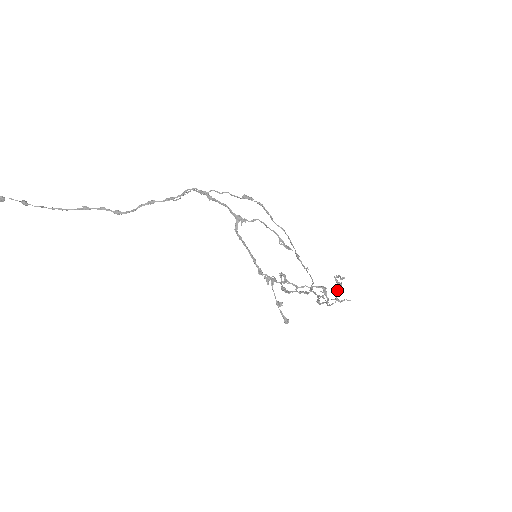
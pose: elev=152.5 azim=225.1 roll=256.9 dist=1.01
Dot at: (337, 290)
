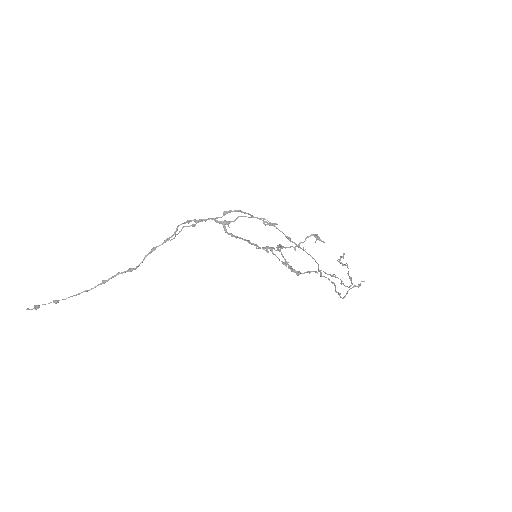
Dot at: (348, 274)
